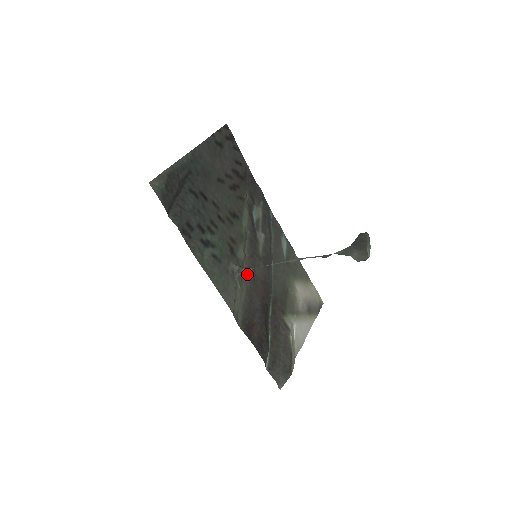
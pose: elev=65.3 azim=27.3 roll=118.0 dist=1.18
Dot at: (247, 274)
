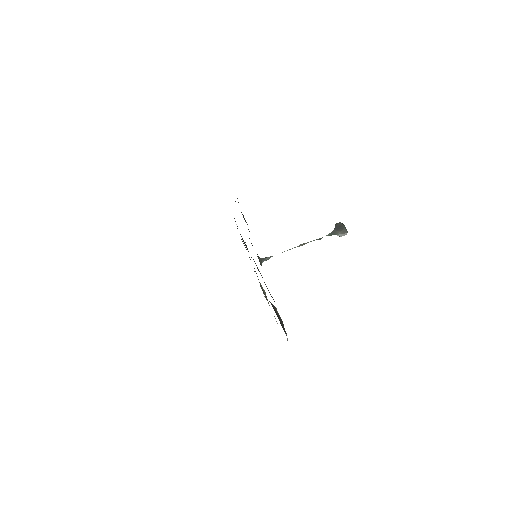
Dot at: (257, 267)
